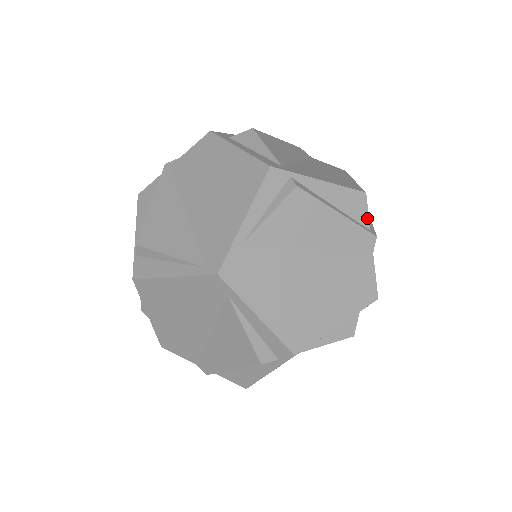
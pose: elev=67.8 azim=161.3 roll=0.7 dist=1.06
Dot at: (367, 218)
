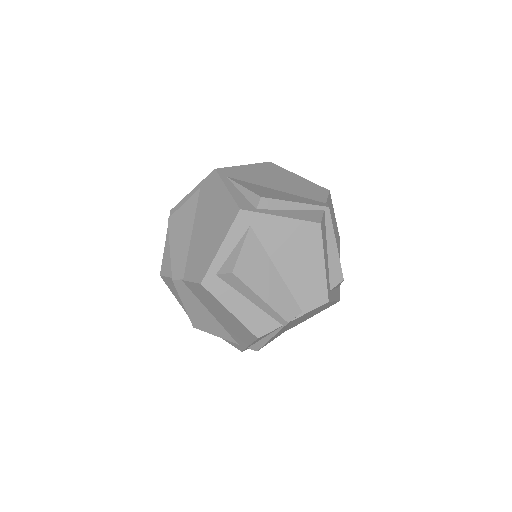
Dot at: occluded
